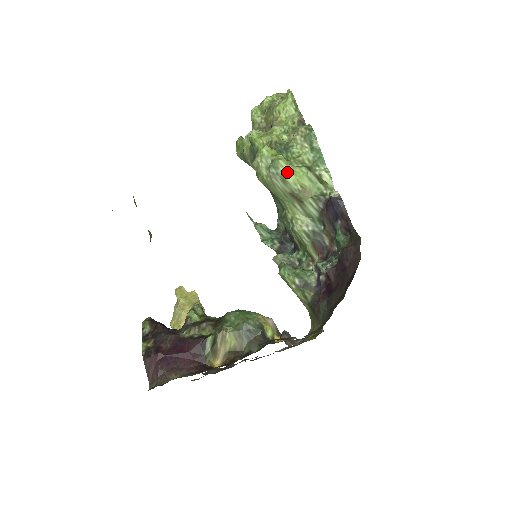
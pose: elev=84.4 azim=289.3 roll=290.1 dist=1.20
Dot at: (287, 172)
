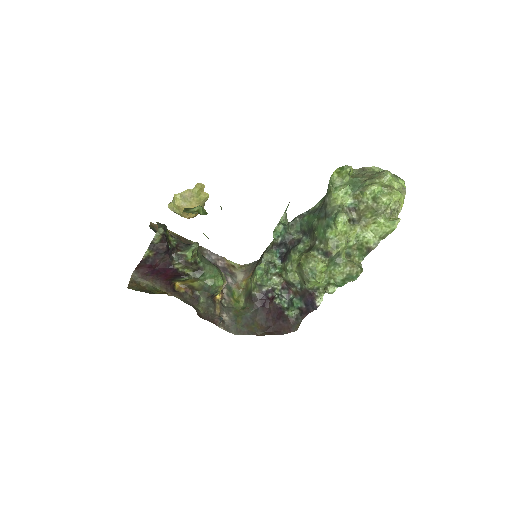
Dot at: (314, 282)
